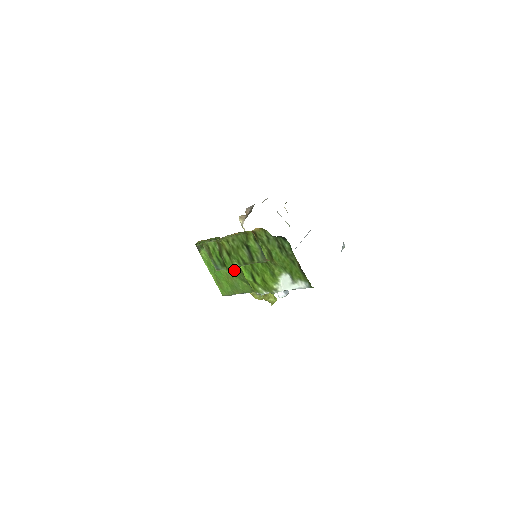
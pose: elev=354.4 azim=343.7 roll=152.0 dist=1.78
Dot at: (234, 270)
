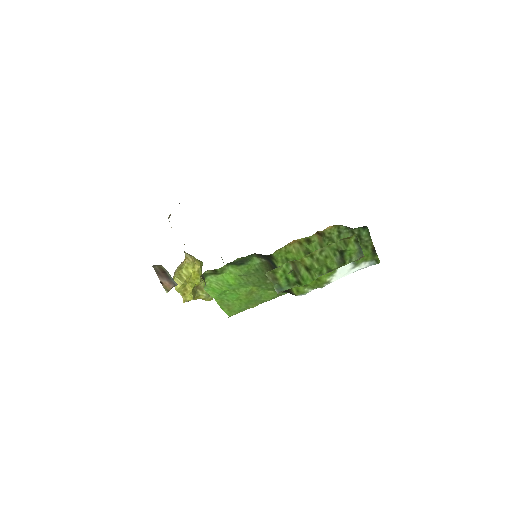
Dot at: (260, 283)
